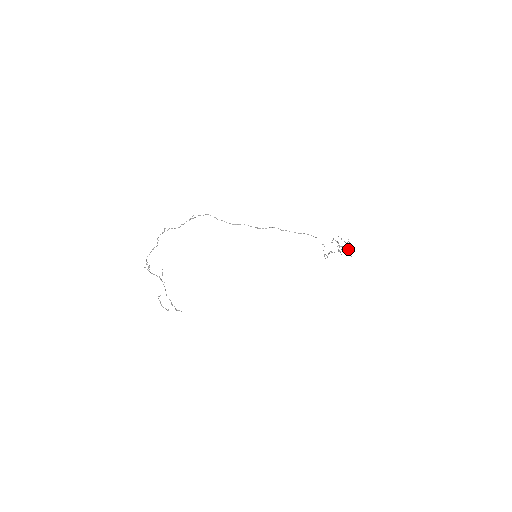
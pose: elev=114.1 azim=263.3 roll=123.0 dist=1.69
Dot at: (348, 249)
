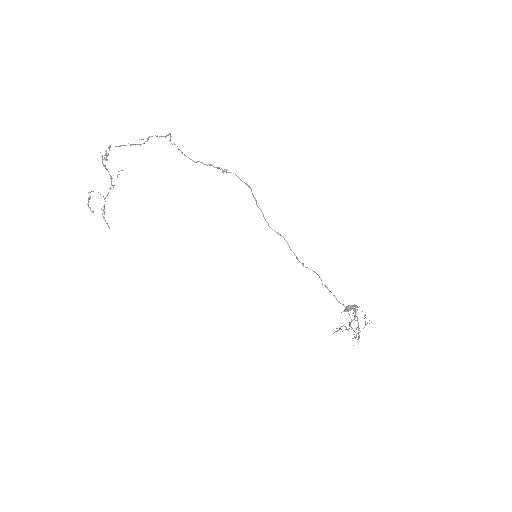
Dot at: occluded
